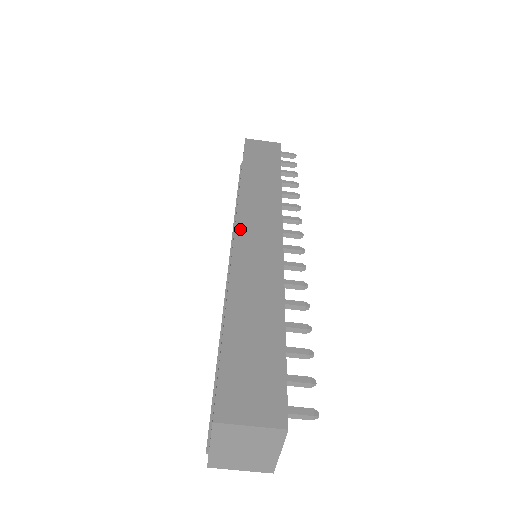
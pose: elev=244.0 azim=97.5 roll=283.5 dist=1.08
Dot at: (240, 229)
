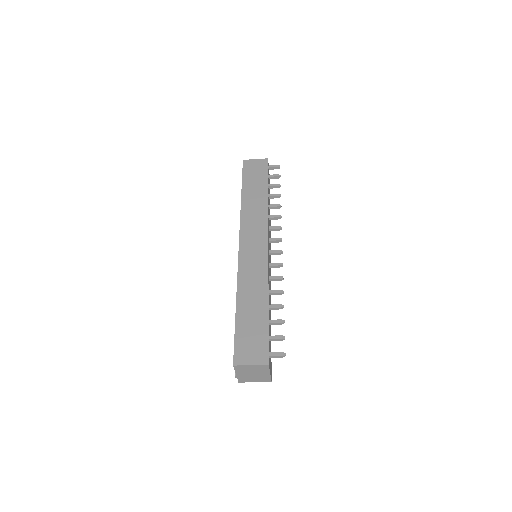
Dot at: (242, 245)
